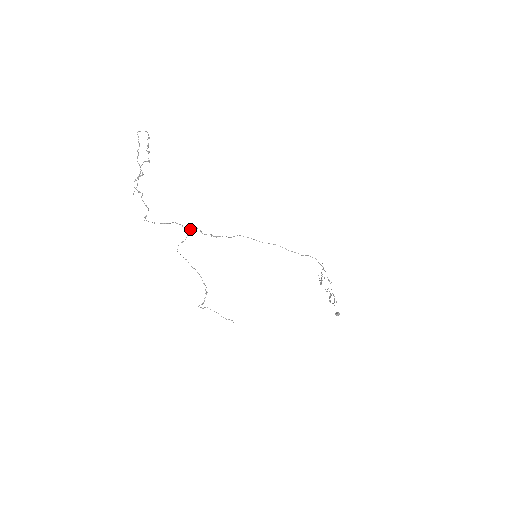
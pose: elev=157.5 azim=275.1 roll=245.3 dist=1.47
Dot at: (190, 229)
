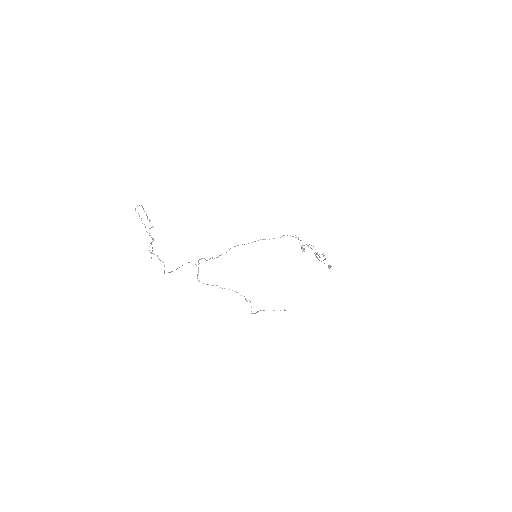
Dot at: (198, 262)
